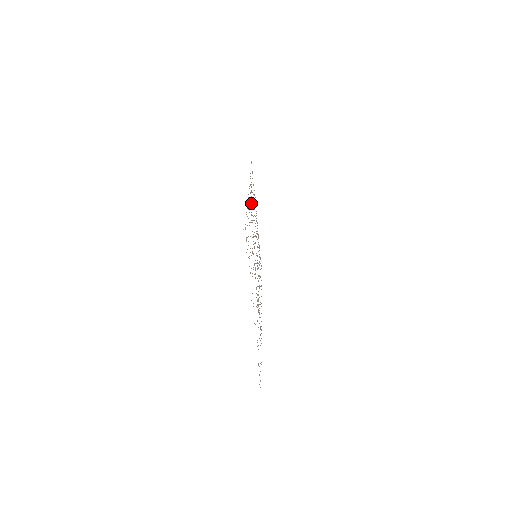
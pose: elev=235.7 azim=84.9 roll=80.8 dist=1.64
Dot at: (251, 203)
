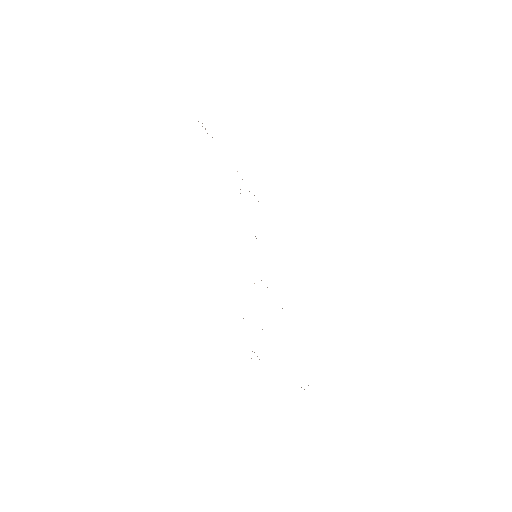
Dot at: occluded
